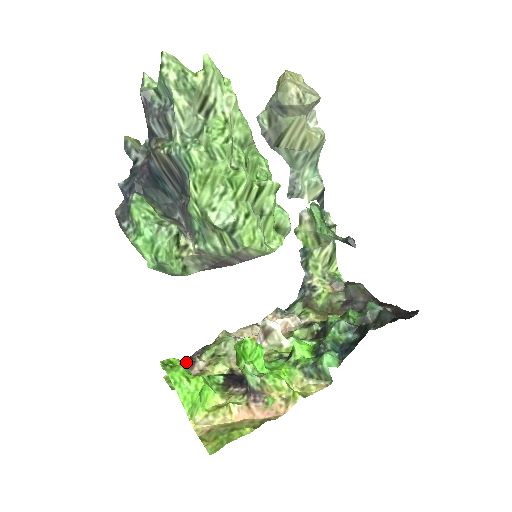
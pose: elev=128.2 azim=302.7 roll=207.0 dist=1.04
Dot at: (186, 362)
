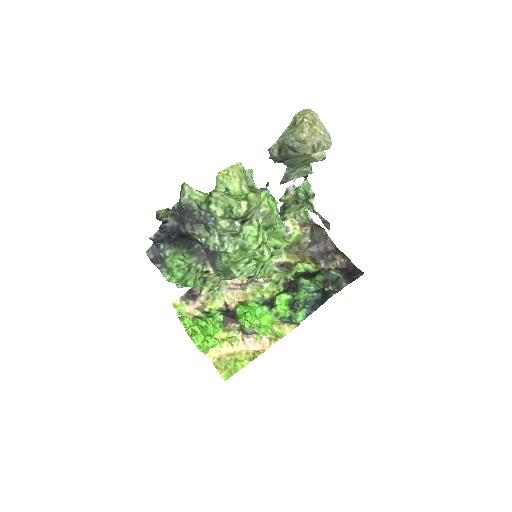
Dot at: (188, 294)
